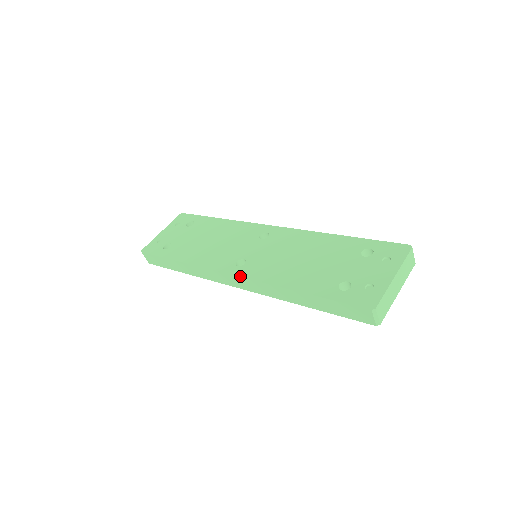
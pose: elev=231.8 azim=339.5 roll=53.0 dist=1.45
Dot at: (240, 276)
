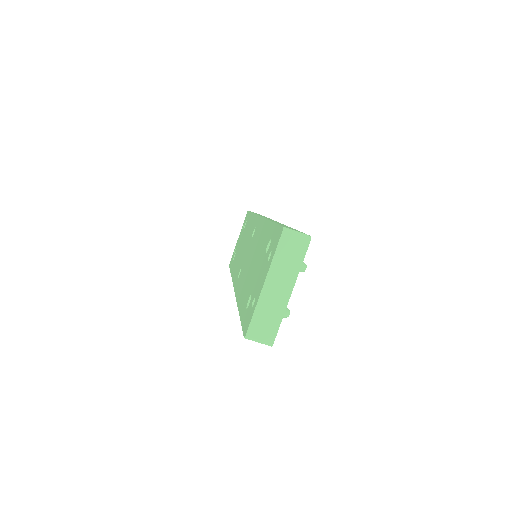
Dot at: (234, 291)
